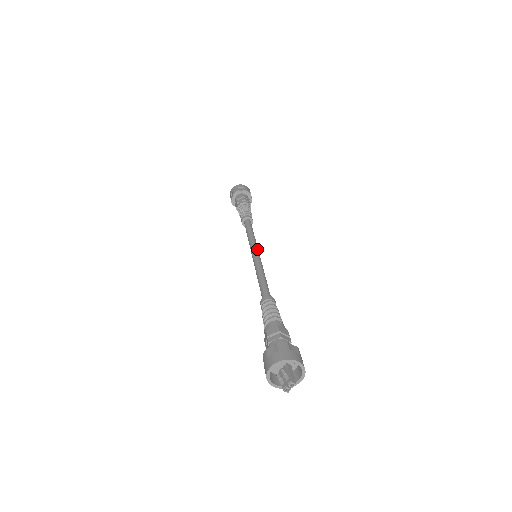
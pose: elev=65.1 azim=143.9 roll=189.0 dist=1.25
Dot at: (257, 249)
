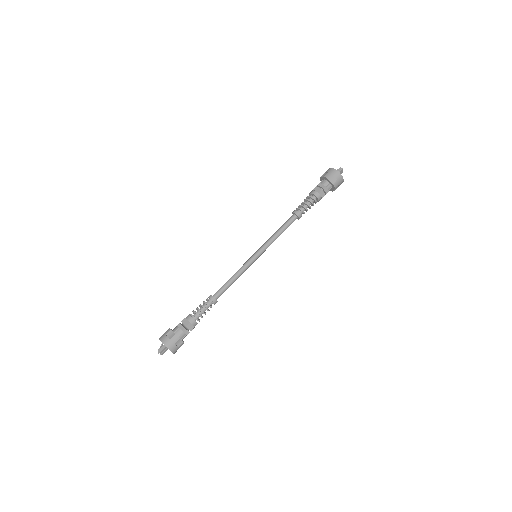
Dot at: (259, 250)
